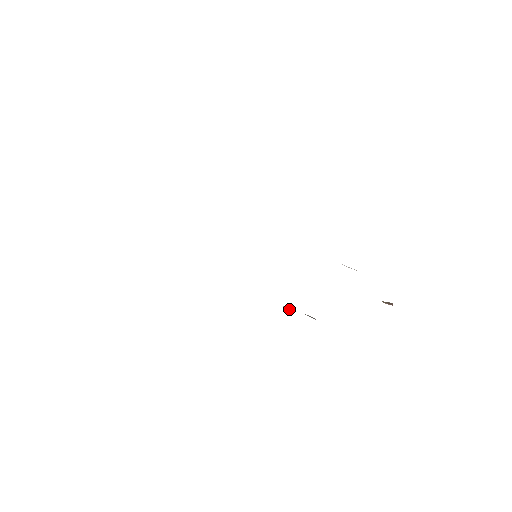
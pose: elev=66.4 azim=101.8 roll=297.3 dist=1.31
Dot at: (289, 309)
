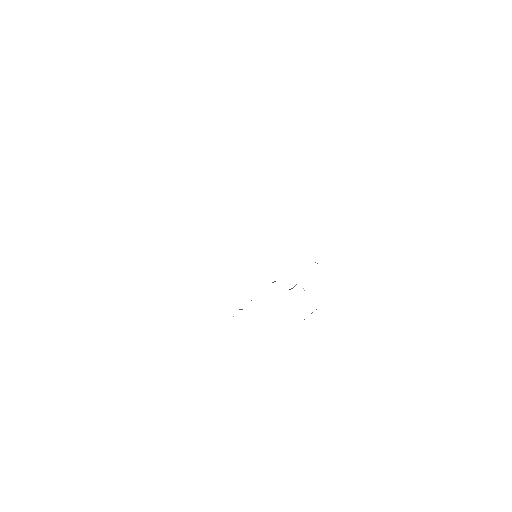
Dot at: occluded
